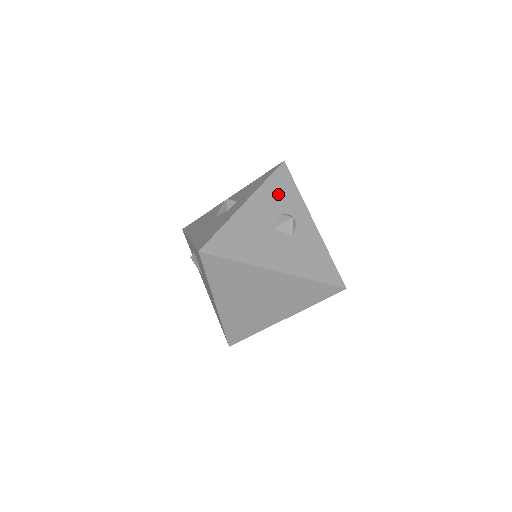
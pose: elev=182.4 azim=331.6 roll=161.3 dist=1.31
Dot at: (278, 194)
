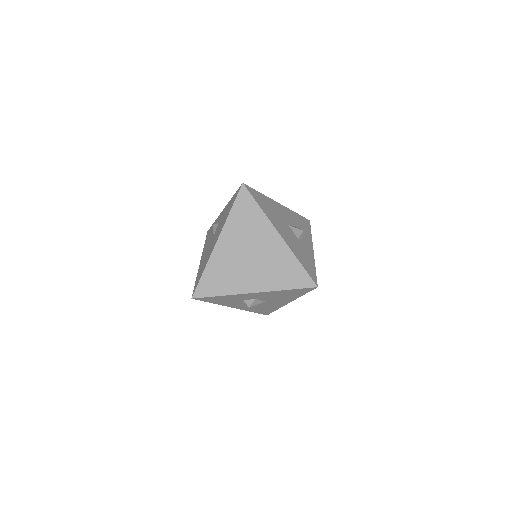
Dot at: (299, 222)
